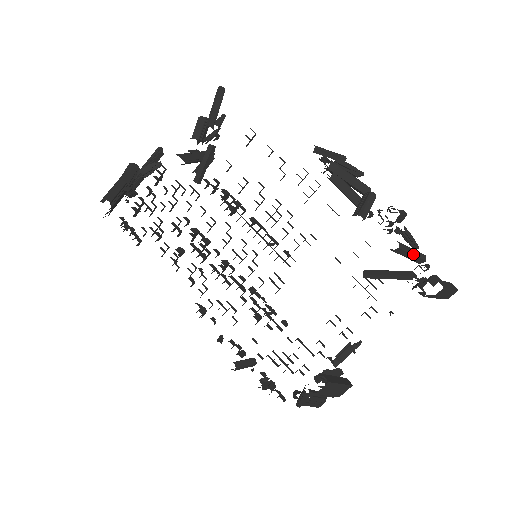
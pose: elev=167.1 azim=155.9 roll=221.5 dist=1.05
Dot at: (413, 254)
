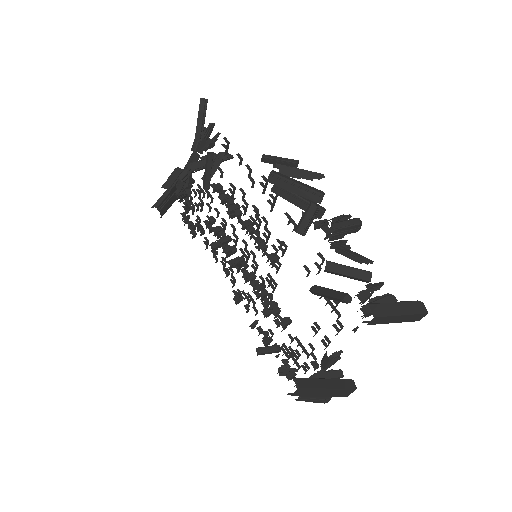
Dot at: (348, 275)
